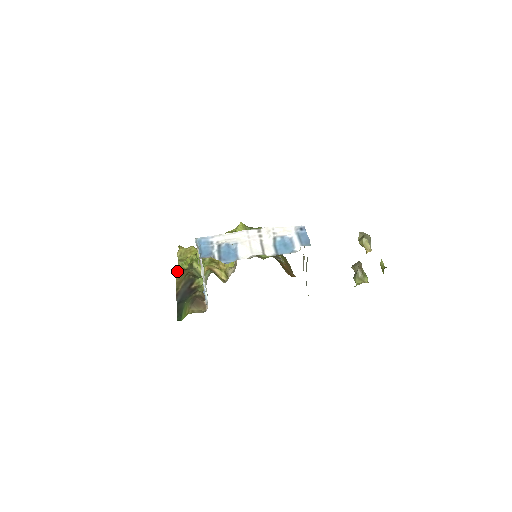
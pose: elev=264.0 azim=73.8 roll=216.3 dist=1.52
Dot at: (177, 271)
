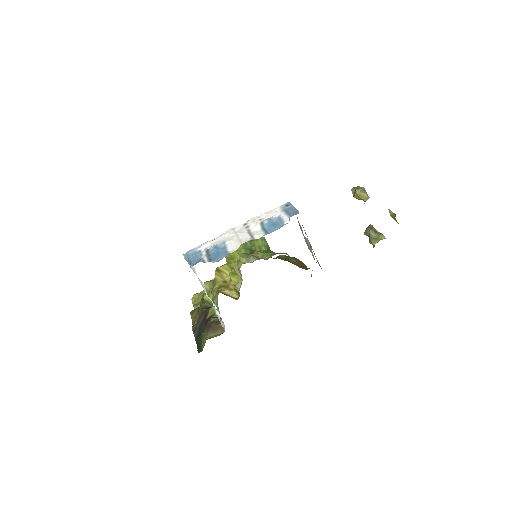
Dot at: (191, 312)
